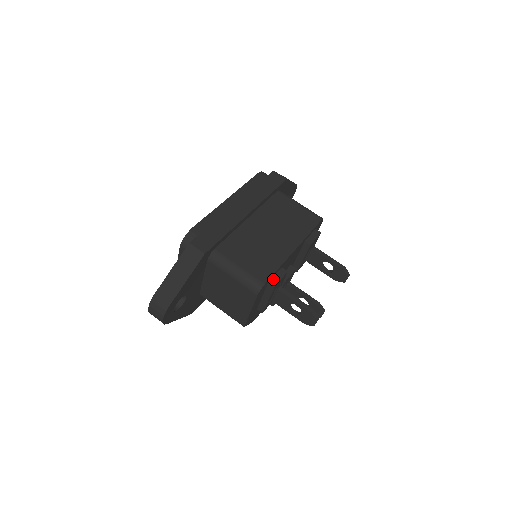
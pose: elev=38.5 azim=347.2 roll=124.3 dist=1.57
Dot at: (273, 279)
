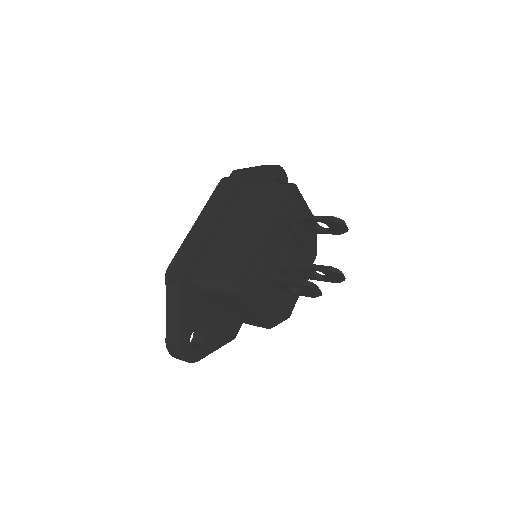
Dot at: (252, 273)
